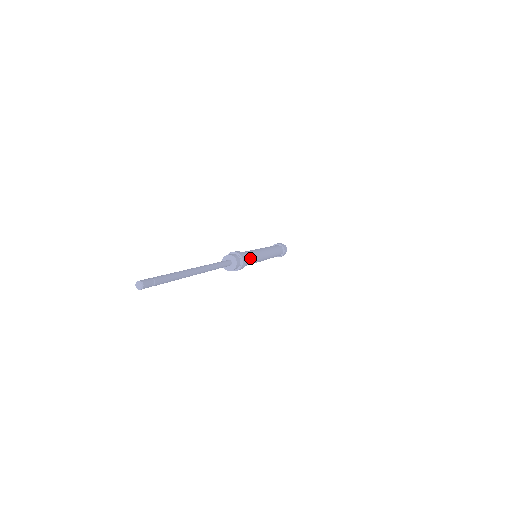
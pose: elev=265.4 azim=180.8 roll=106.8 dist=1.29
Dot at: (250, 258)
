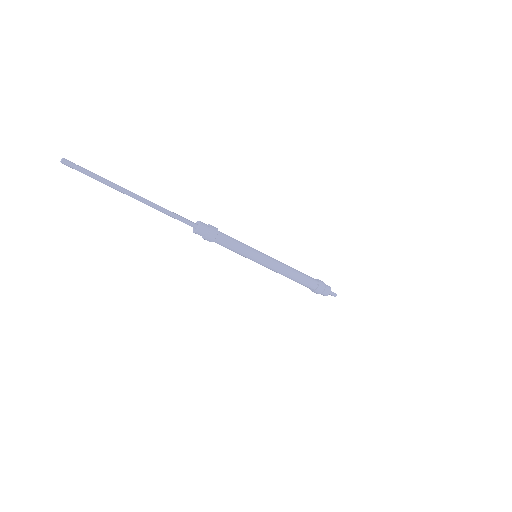
Dot at: (229, 243)
